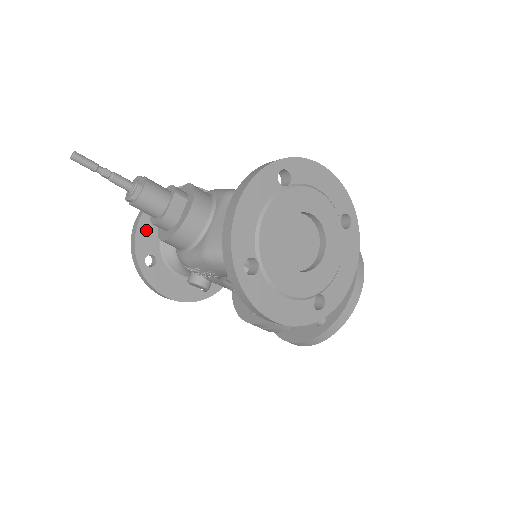
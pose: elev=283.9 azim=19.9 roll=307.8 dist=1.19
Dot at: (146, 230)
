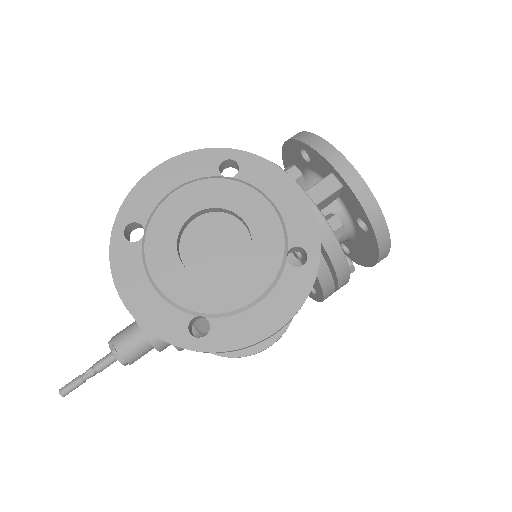
Dot at: occluded
